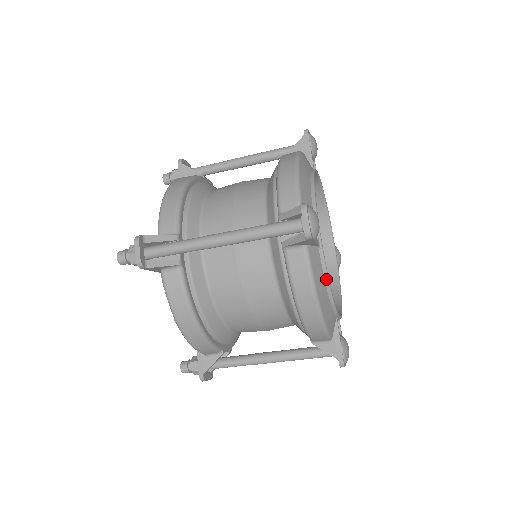
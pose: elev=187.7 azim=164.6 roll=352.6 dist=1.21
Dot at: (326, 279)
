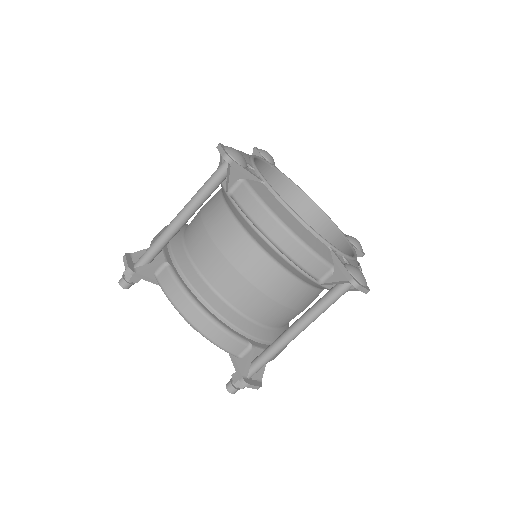
Dot at: (283, 203)
